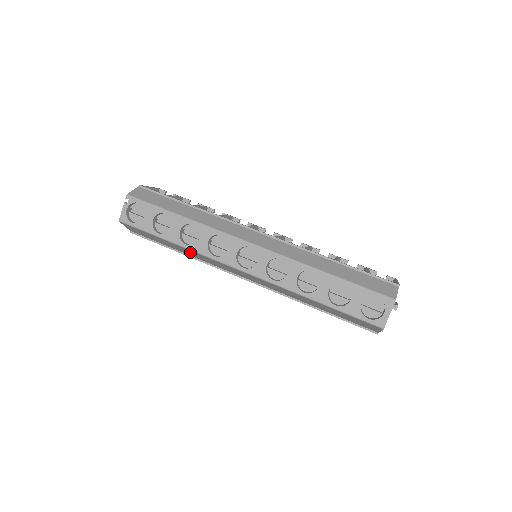
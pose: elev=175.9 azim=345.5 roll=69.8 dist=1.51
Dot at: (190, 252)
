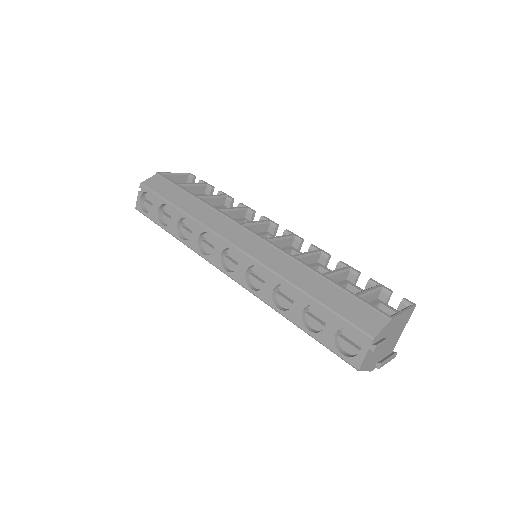
Dot at: occluded
